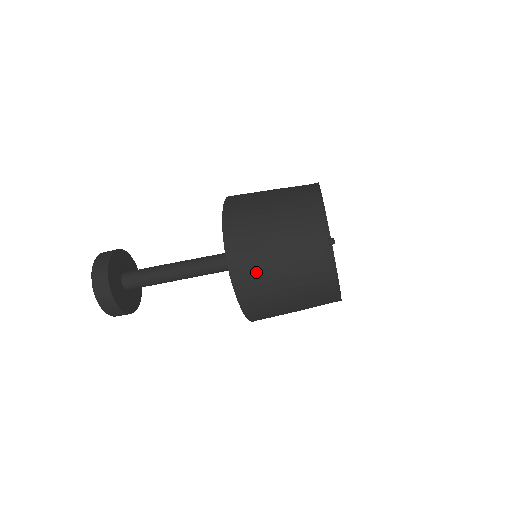
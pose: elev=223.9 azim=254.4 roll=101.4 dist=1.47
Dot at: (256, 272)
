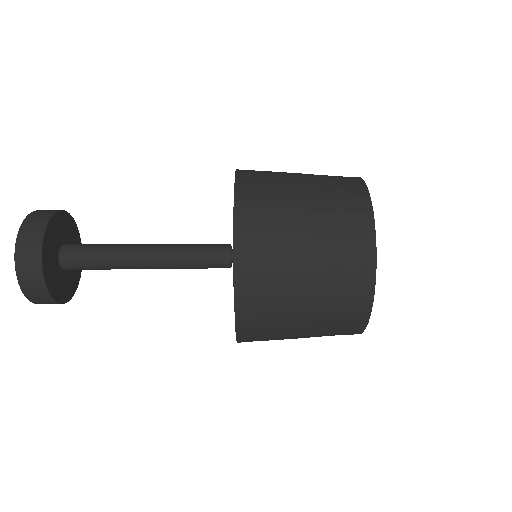
Dot at: (269, 172)
